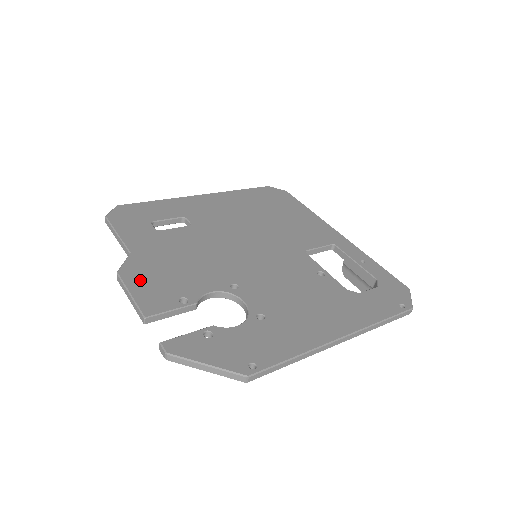
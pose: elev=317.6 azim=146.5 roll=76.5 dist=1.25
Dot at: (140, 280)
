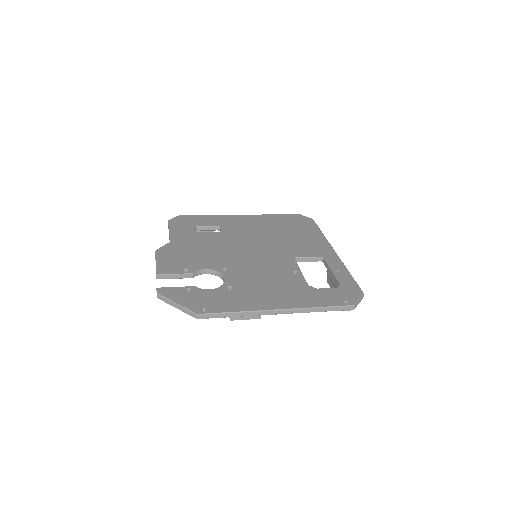
Dot at: (166, 256)
